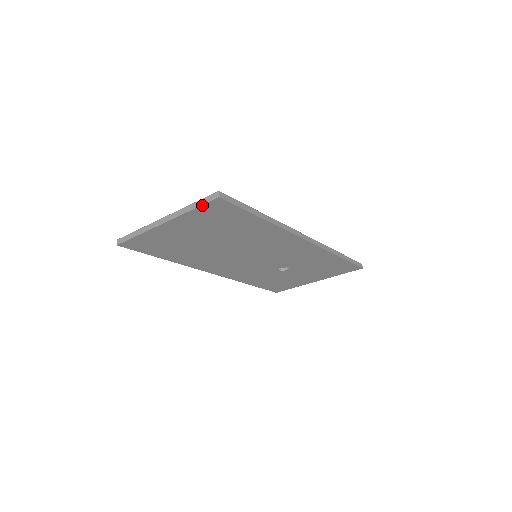
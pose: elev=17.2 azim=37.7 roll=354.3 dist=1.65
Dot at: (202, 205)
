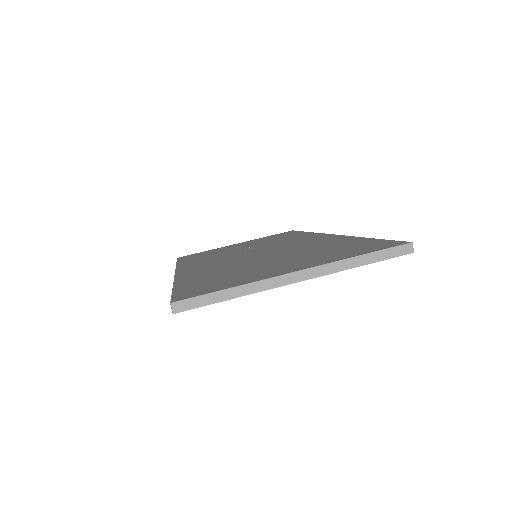
Dot at: (381, 260)
